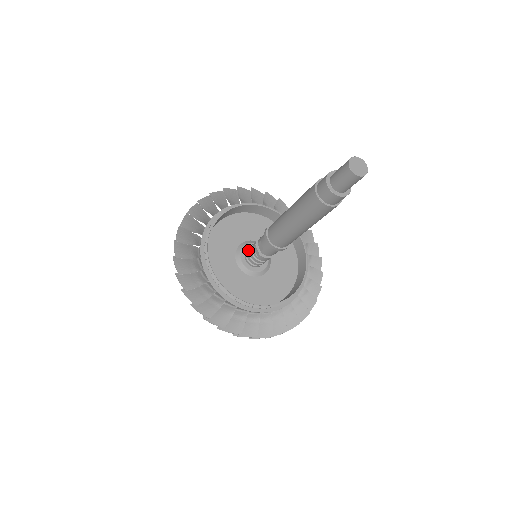
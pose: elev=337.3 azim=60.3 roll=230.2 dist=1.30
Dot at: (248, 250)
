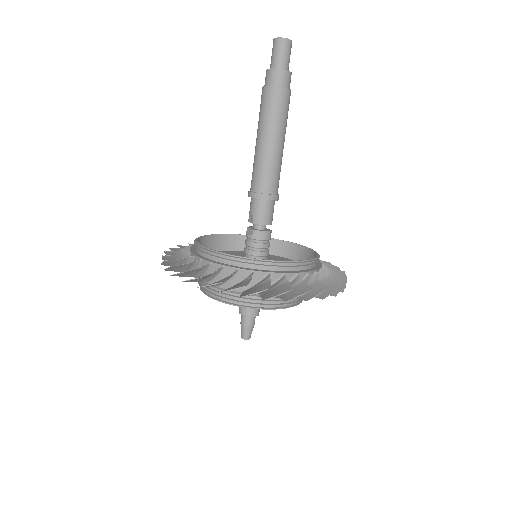
Dot at: occluded
